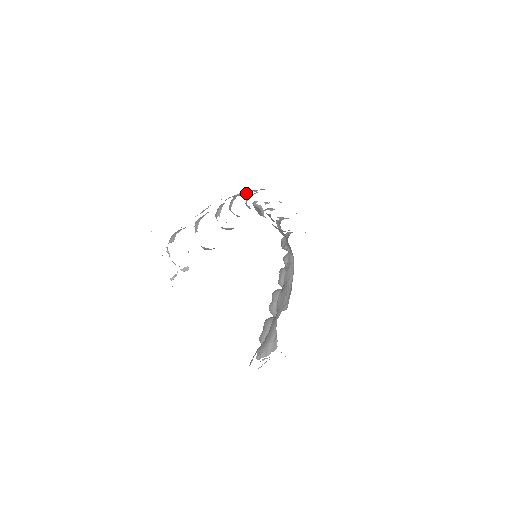
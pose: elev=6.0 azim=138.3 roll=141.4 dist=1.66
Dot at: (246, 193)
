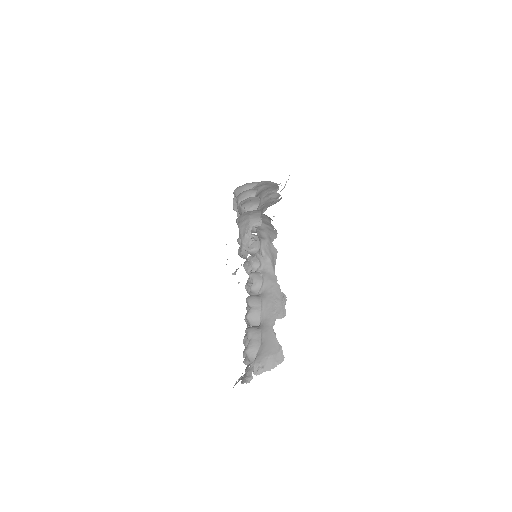
Dot at: occluded
